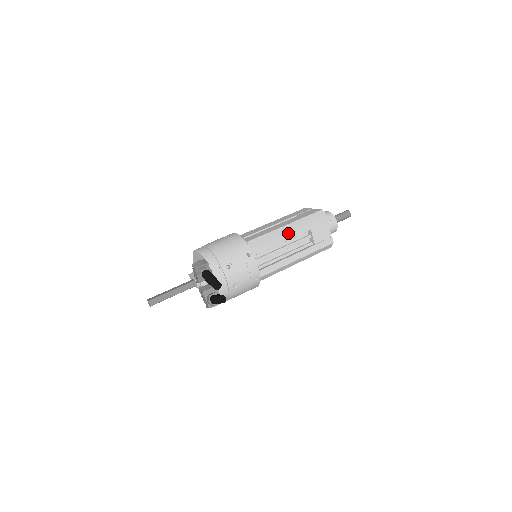
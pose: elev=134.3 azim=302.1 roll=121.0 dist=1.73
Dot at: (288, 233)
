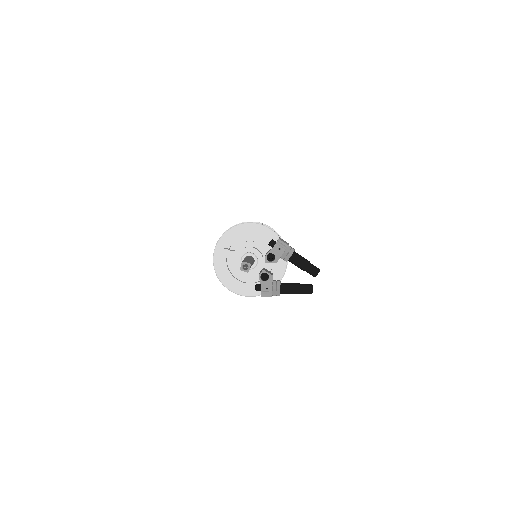
Dot at: occluded
